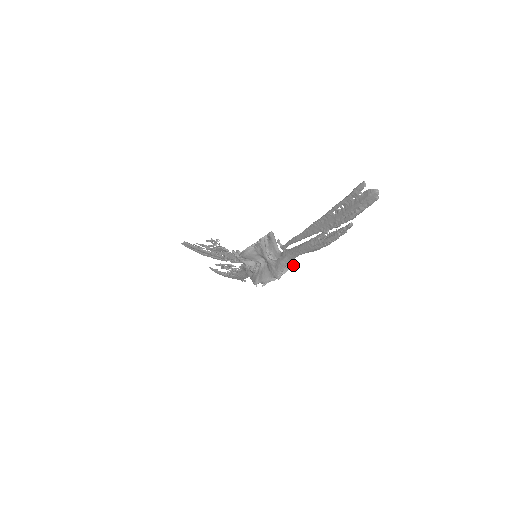
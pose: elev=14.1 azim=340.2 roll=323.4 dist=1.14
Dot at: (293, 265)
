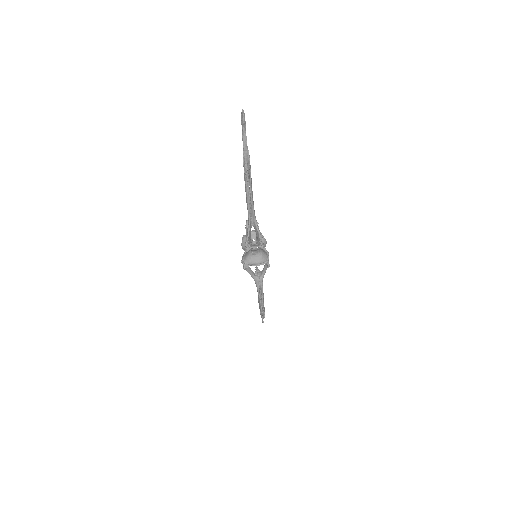
Dot at: (260, 241)
